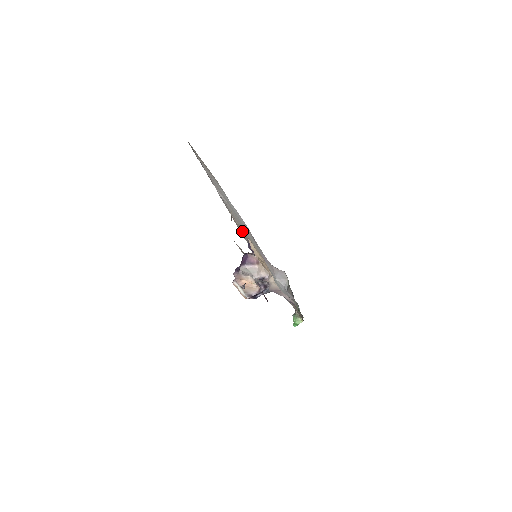
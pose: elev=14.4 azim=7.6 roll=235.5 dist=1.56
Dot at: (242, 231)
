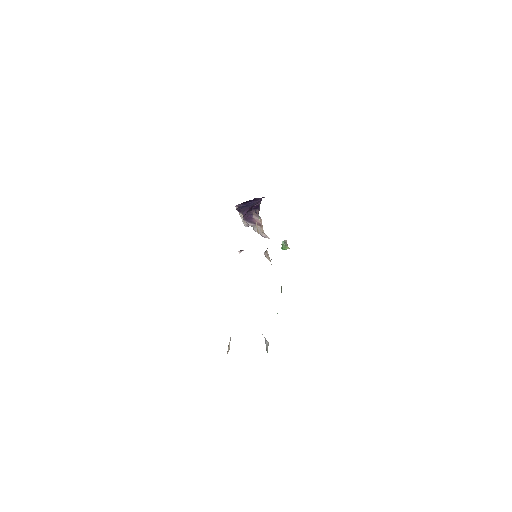
Dot at: occluded
